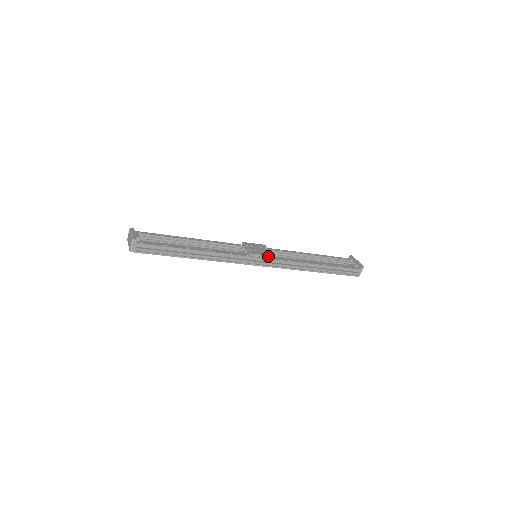
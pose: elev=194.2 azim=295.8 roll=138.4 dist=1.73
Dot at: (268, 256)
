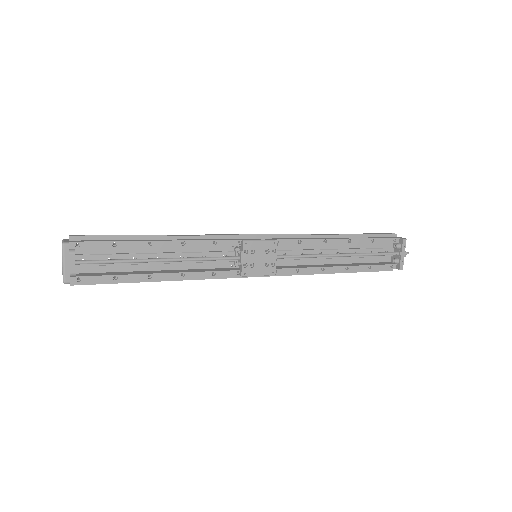
Dot at: (267, 275)
